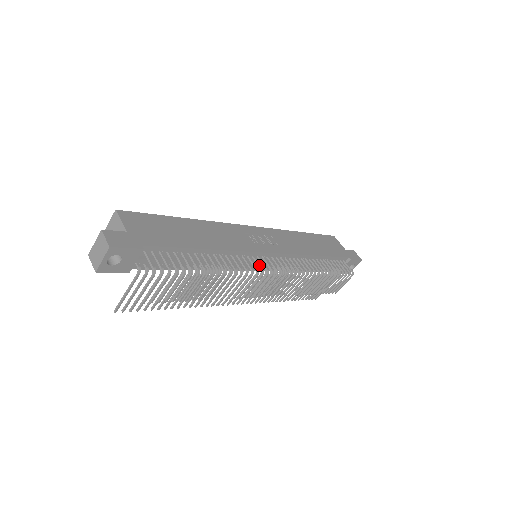
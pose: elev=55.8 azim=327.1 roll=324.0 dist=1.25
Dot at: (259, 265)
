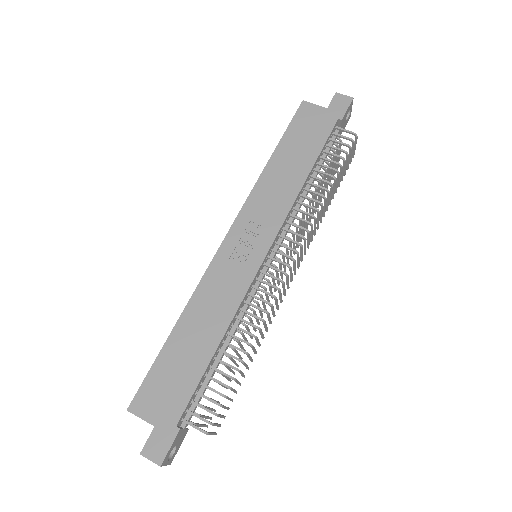
Dot at: occluded
